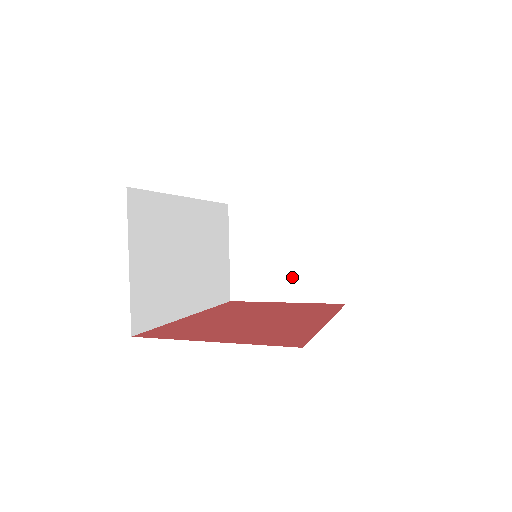
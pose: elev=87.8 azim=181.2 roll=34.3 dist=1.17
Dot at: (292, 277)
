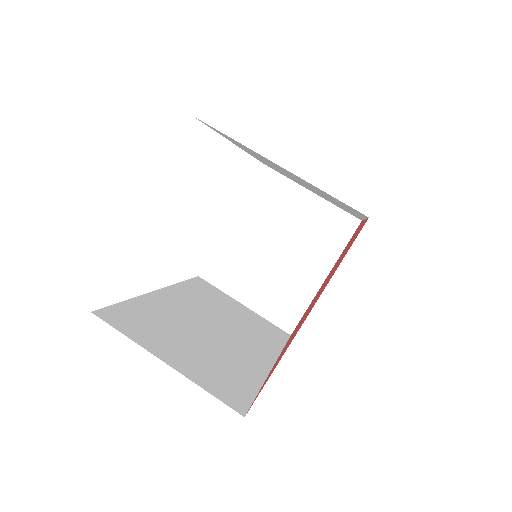
Dot at: (305, 257)
